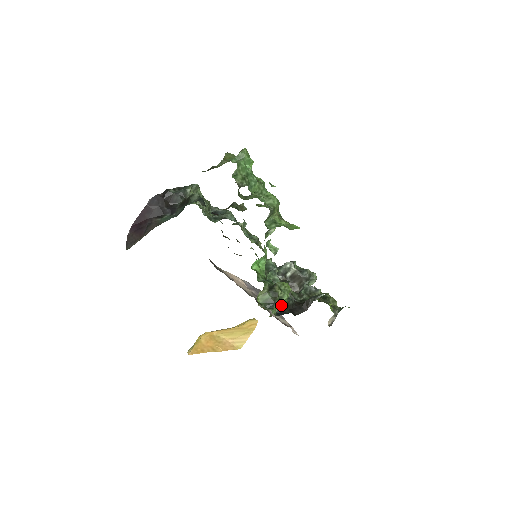
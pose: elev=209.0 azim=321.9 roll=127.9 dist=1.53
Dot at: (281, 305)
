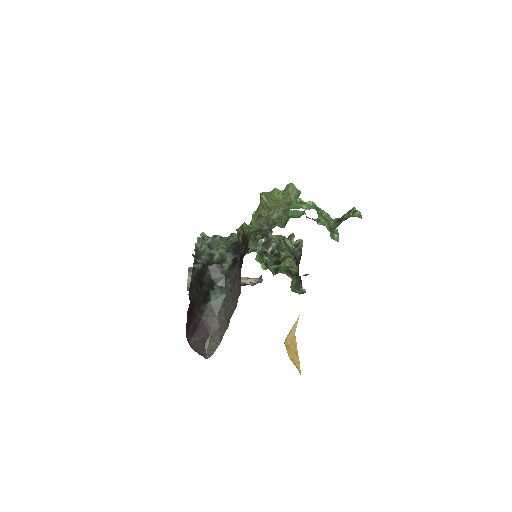
Dot at: occluded
